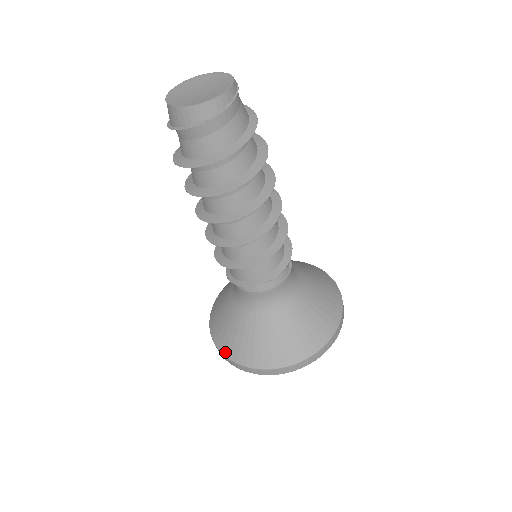
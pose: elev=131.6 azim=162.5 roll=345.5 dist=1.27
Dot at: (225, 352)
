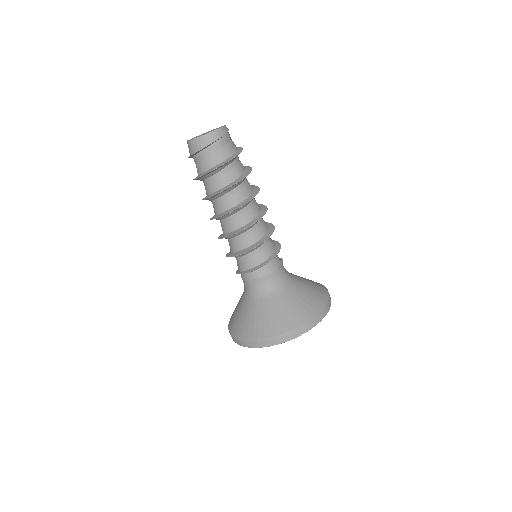
Dot at: (247, 337)
